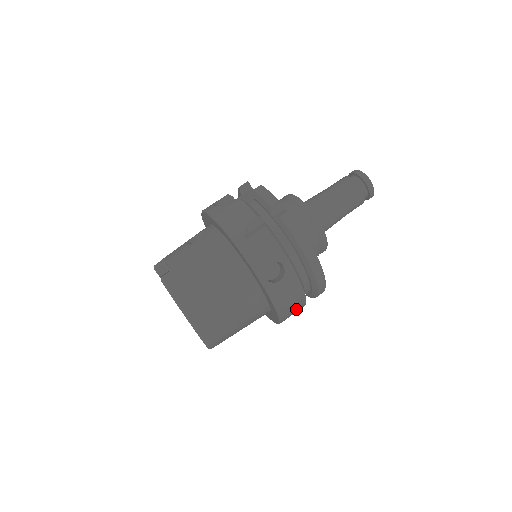
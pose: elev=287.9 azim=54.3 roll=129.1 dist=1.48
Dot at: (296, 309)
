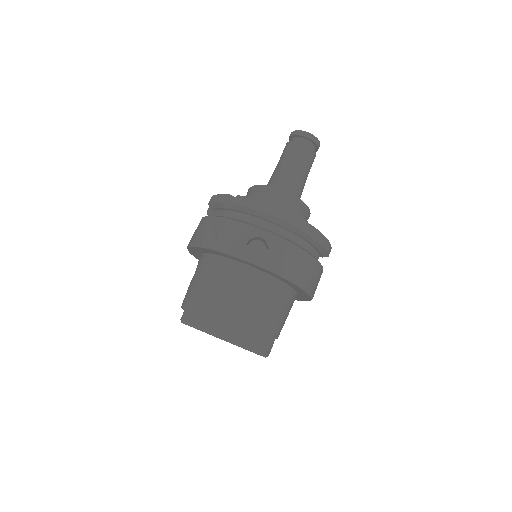
Dot at: (310, 270)
